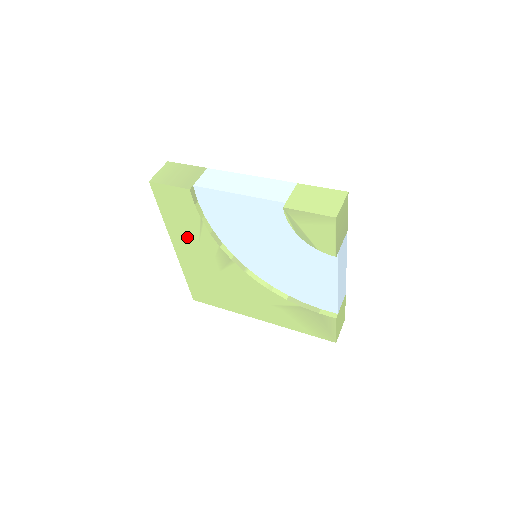
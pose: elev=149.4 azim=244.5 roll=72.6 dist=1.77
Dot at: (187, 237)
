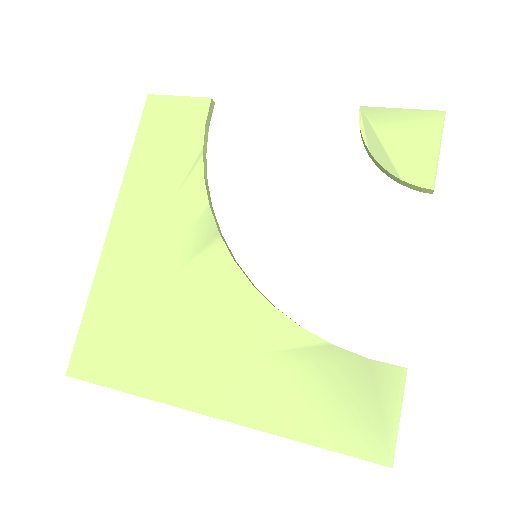
Dot at: (153, 193)
